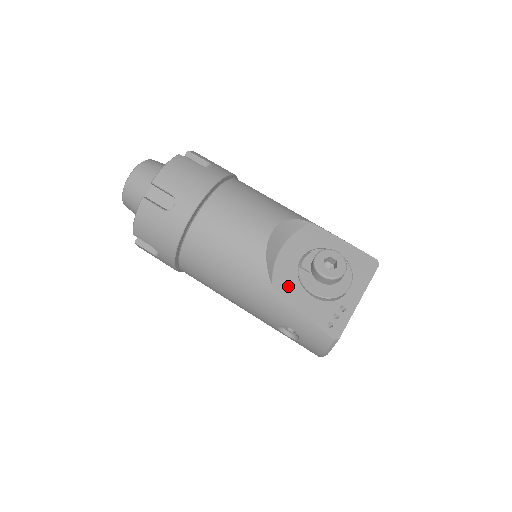
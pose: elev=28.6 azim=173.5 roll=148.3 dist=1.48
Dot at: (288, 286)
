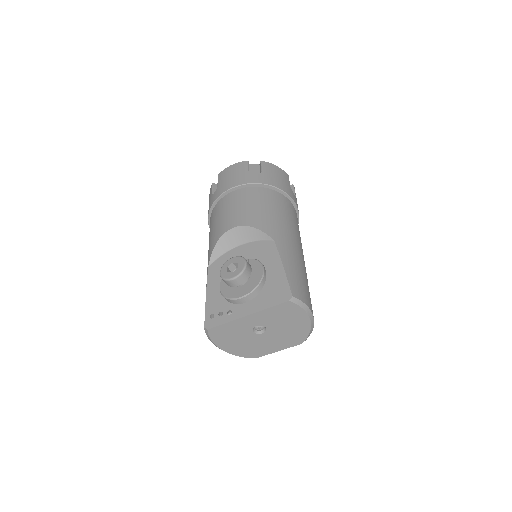
Dot at: (216, 274)
